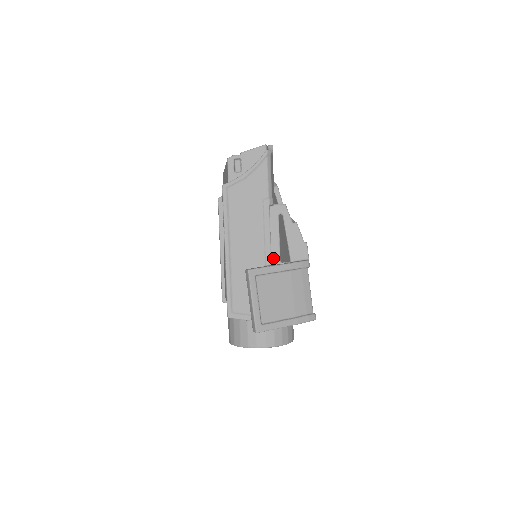
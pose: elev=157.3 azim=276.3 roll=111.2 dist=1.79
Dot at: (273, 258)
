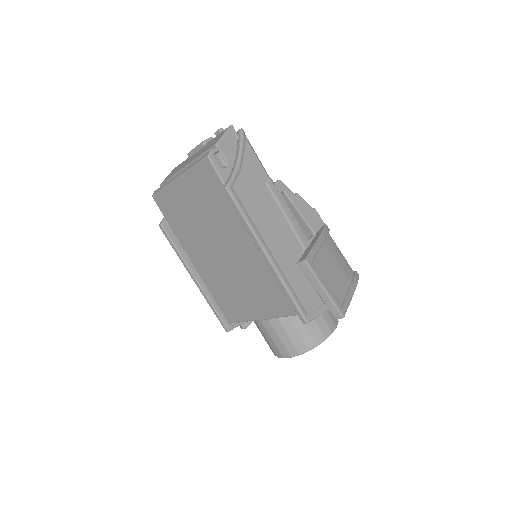
Dot at: occluded
